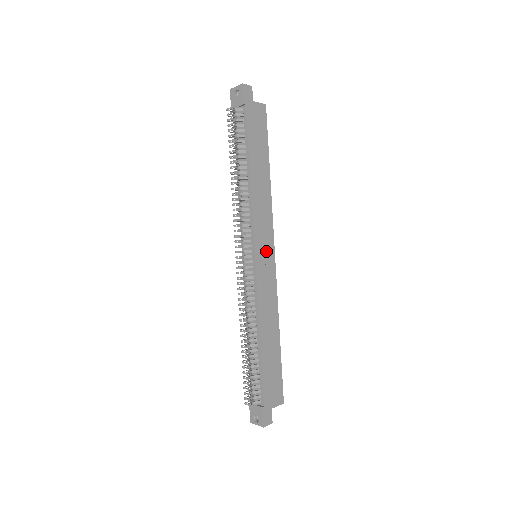
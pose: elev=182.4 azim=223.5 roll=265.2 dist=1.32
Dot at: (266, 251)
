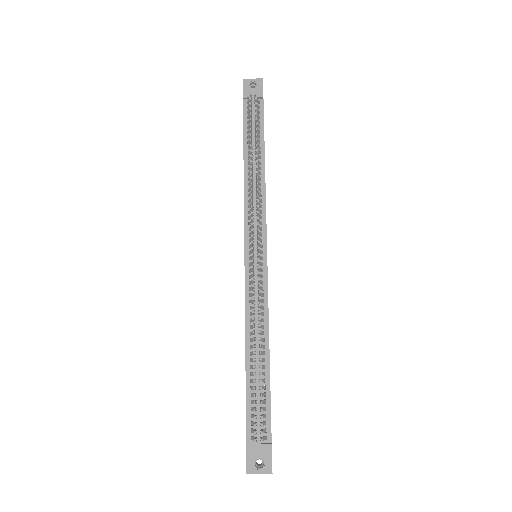
Dot at: occluded
